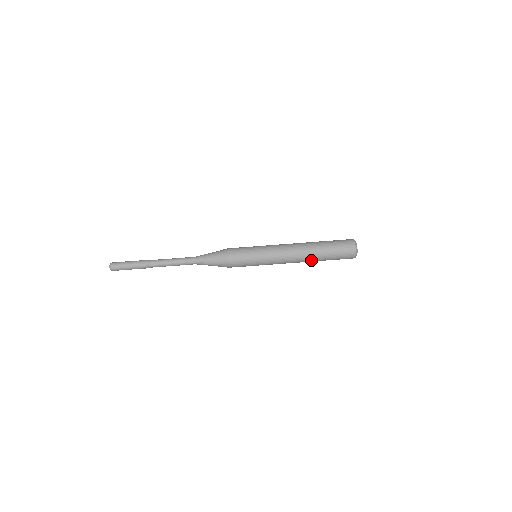
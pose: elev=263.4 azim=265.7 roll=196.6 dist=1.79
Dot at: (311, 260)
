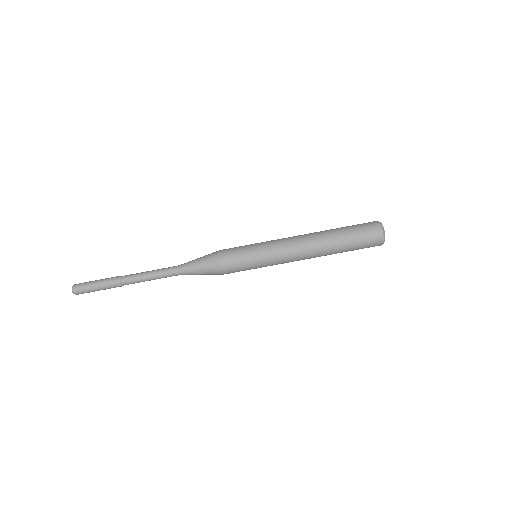
Dot at: (327, 254)
